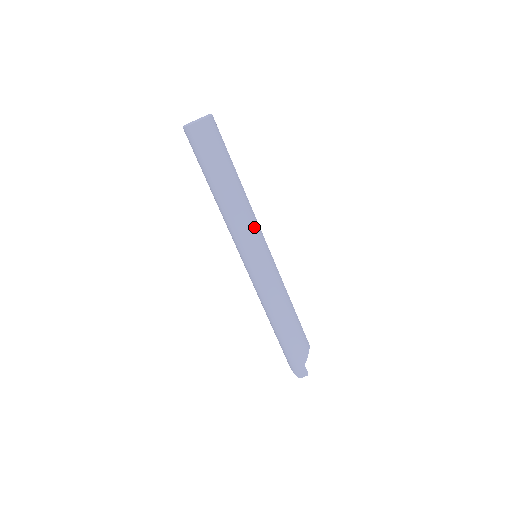
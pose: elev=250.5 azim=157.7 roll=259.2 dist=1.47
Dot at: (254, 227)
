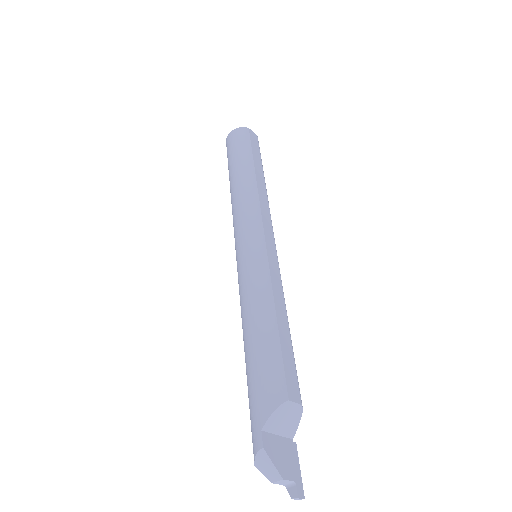
Dot at: (250, 212)
